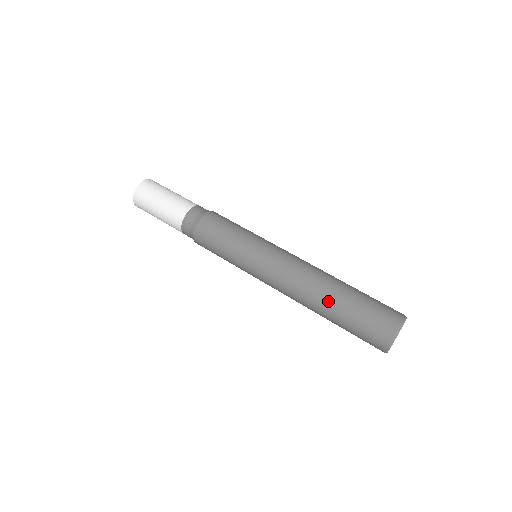
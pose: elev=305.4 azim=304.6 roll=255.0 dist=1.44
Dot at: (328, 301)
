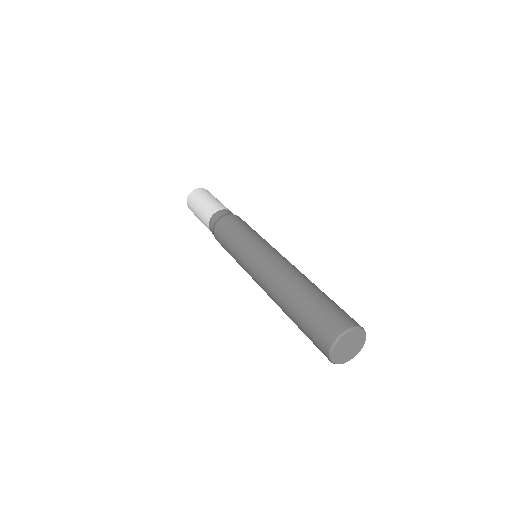
Dot at: (296, 290)
